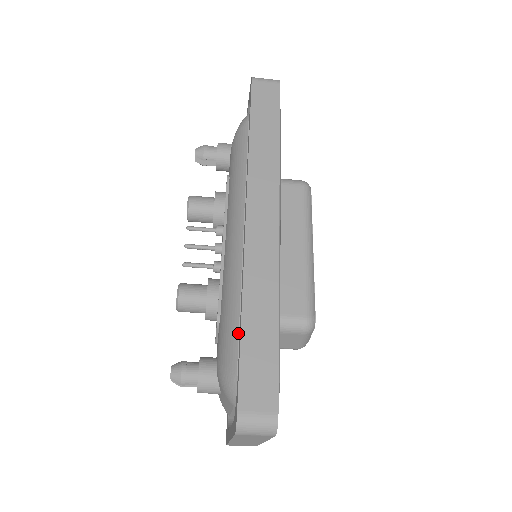
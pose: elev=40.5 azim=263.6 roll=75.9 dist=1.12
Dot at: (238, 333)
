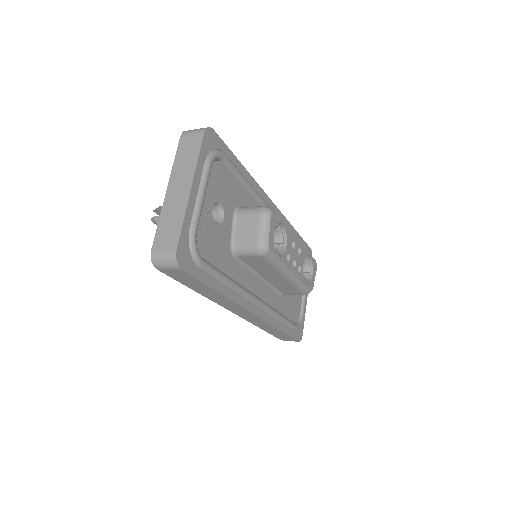
Dot at: occluded
